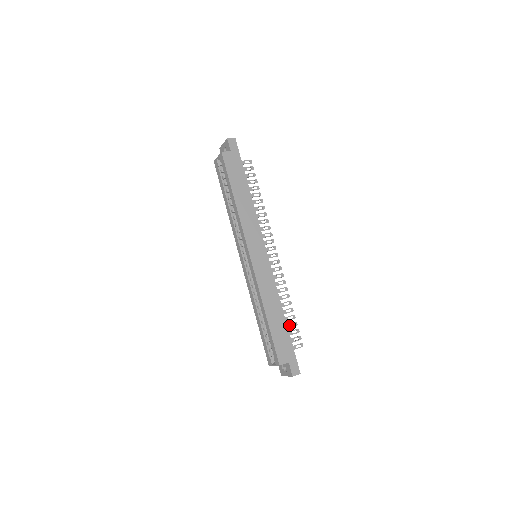
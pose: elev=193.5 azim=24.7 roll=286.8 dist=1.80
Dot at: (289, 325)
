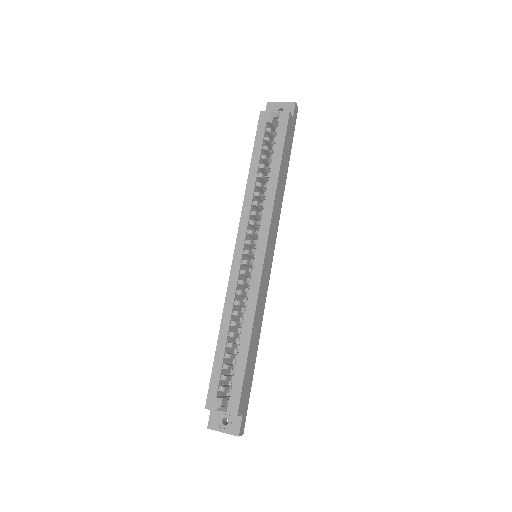
Dot at: occluded
